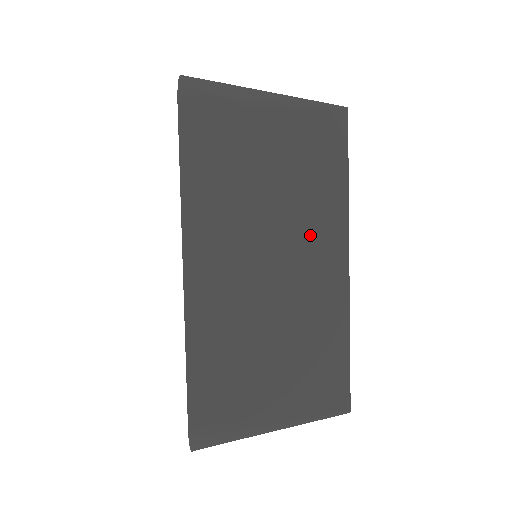
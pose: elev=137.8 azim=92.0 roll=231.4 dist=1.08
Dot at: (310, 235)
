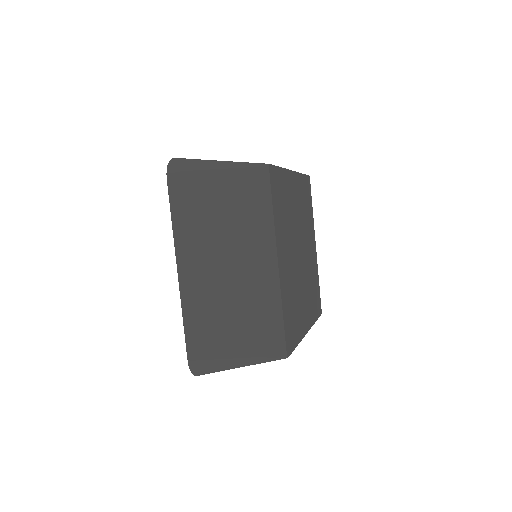
Dot at: occluded
